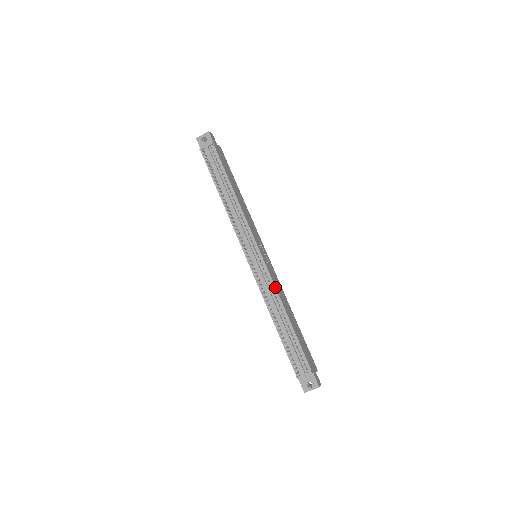
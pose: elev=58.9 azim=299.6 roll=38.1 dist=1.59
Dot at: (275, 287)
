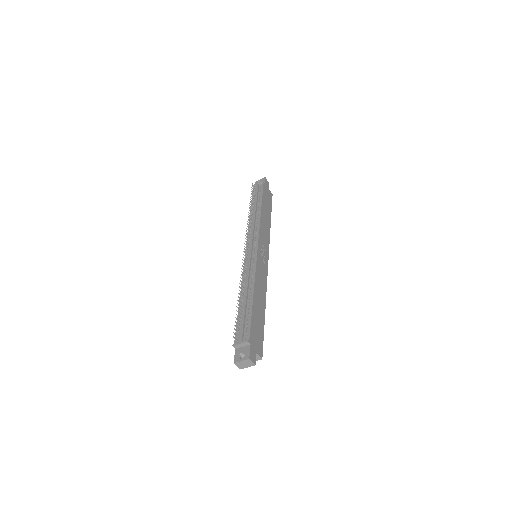
Dot at: (255, 272)
